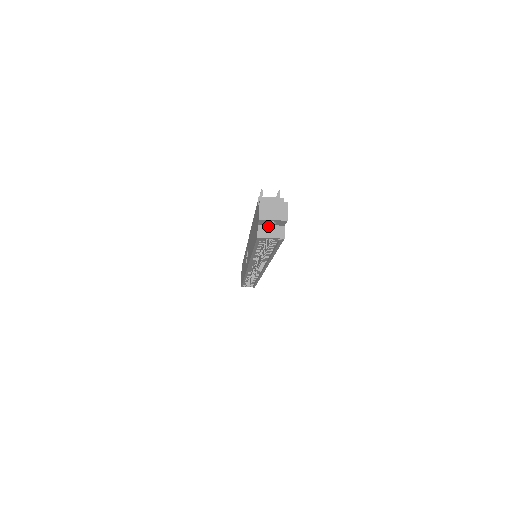
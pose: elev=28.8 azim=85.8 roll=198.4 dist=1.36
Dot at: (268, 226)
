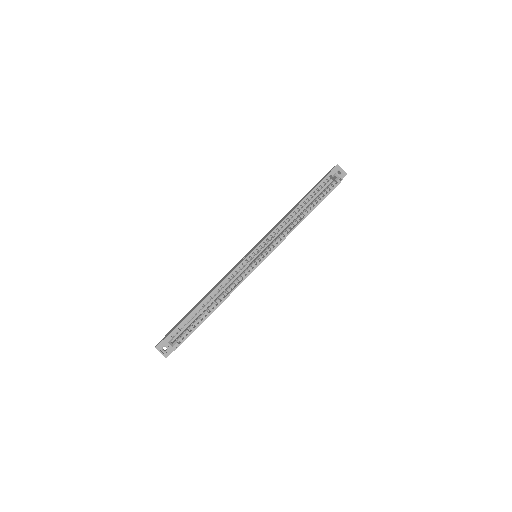
Dot at: occluded
